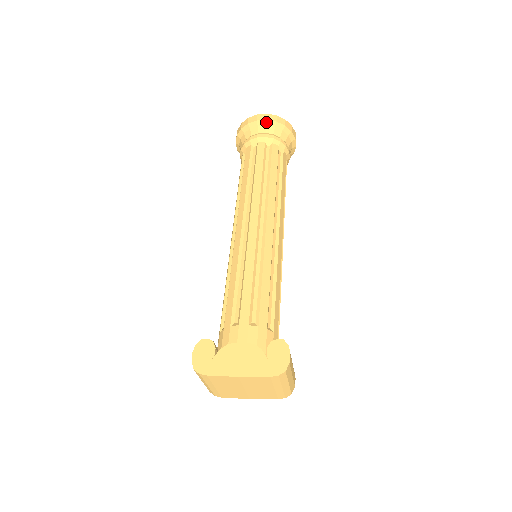
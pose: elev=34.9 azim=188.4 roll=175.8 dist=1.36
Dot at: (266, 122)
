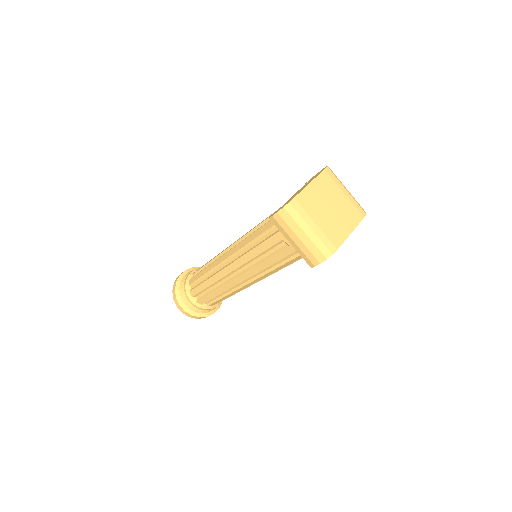
Dot at: (186, 271)
